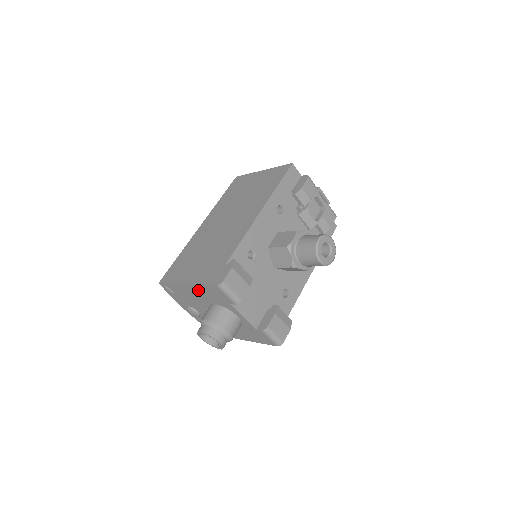
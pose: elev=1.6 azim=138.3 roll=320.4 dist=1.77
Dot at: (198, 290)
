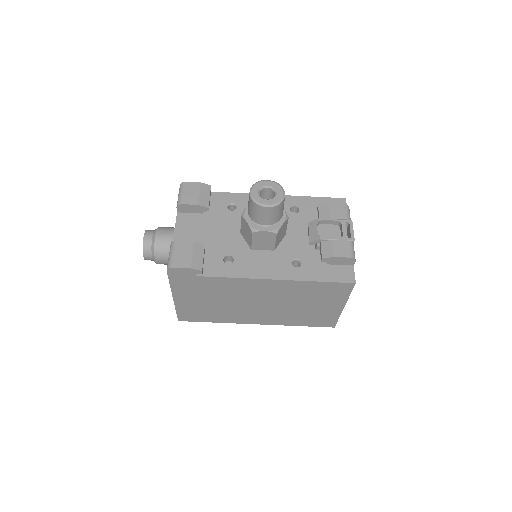
Dot at: occluded
